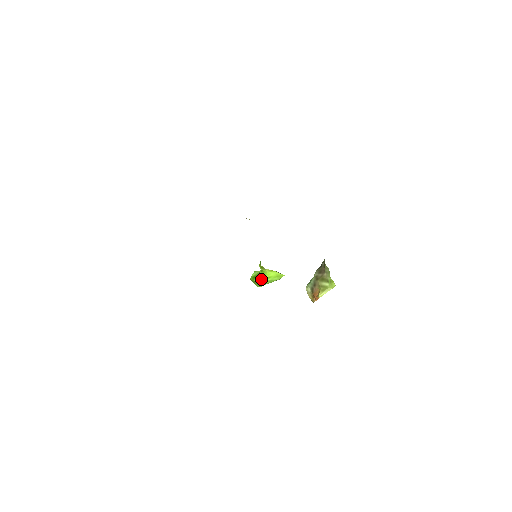
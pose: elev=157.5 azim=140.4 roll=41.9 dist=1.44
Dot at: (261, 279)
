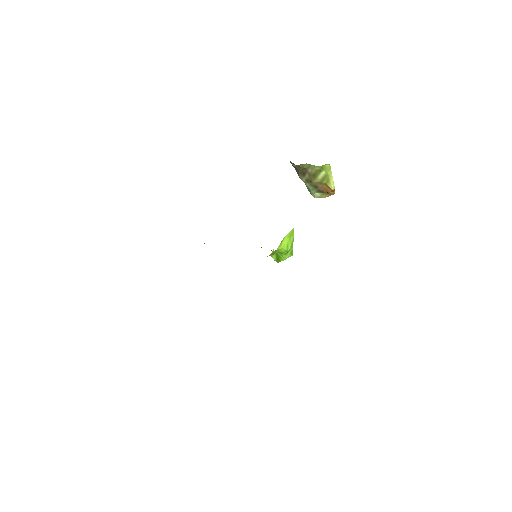
Dot at: (284, 255)
